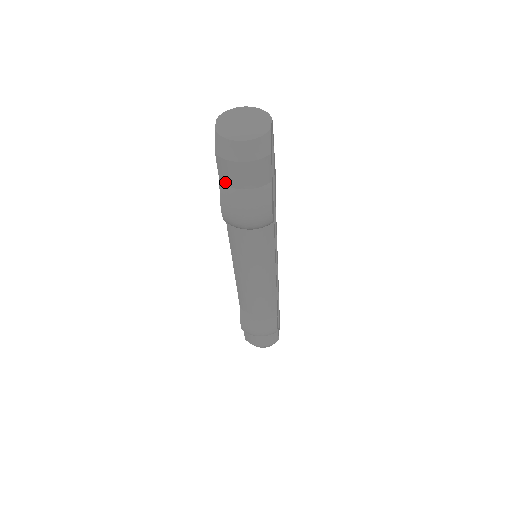
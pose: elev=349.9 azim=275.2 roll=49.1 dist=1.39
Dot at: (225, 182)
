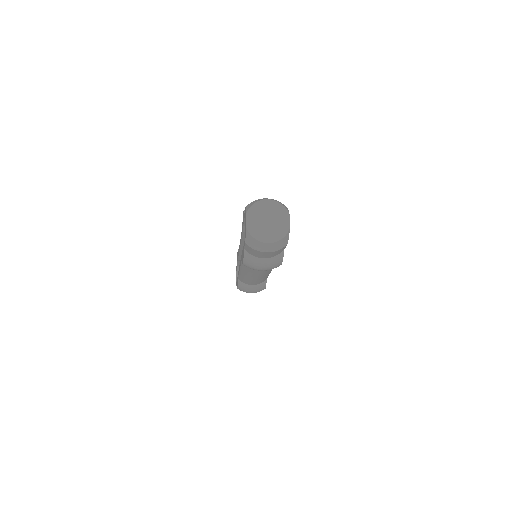
Dot at: (249, 253)
